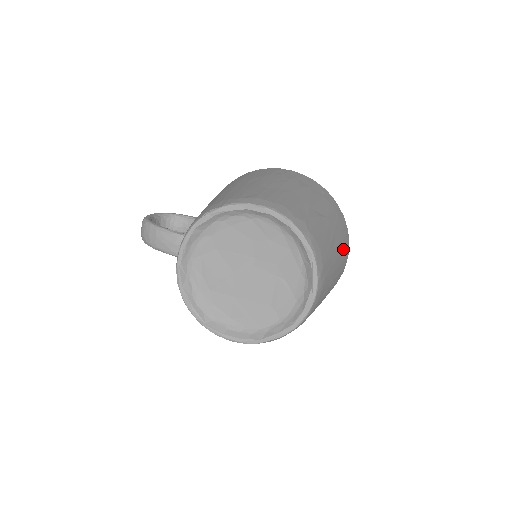
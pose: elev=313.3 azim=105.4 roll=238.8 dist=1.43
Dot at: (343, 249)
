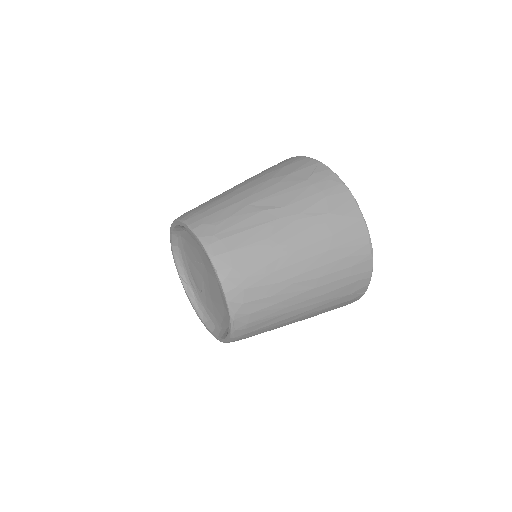
Dot at: (327, 235)
